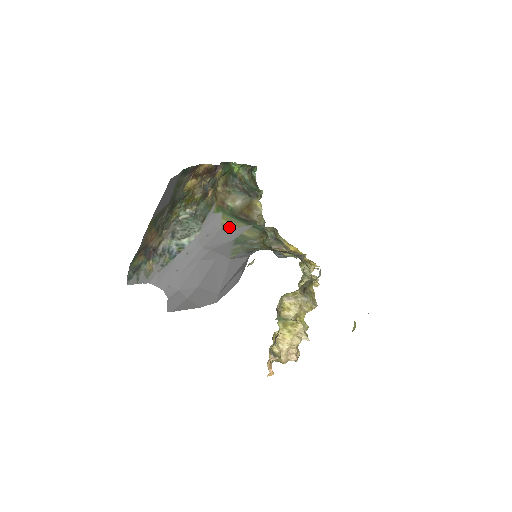
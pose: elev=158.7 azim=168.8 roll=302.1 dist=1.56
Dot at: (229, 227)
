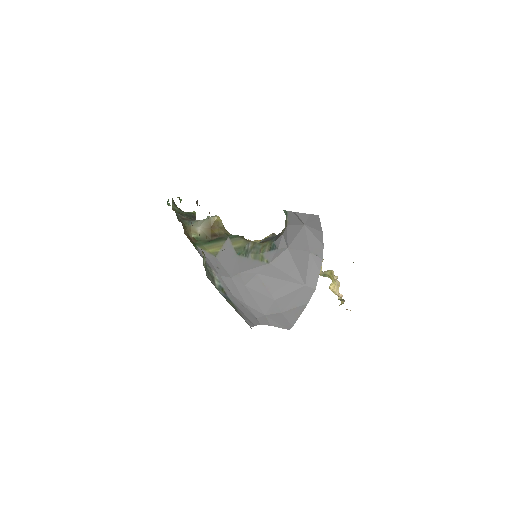
Dot at: (218, 251)
